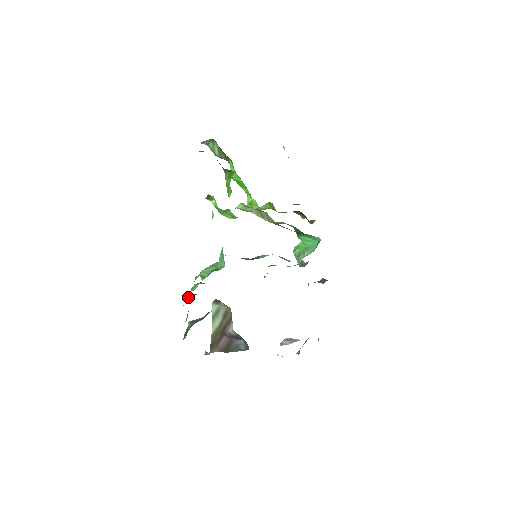
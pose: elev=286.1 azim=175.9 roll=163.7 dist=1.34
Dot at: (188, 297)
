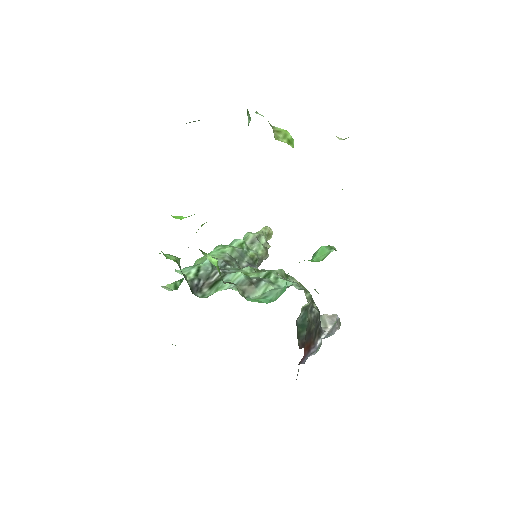
Dot at: occluded
